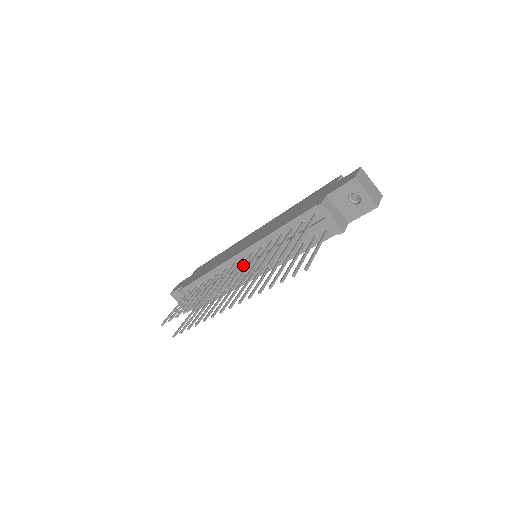
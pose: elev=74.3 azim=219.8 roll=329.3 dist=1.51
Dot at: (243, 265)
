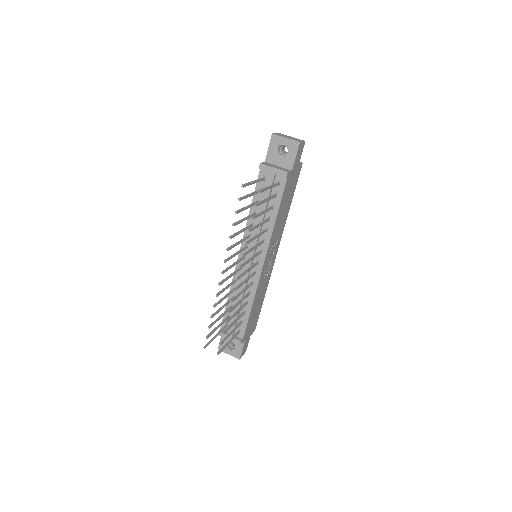
Dot at: (238, 251)
